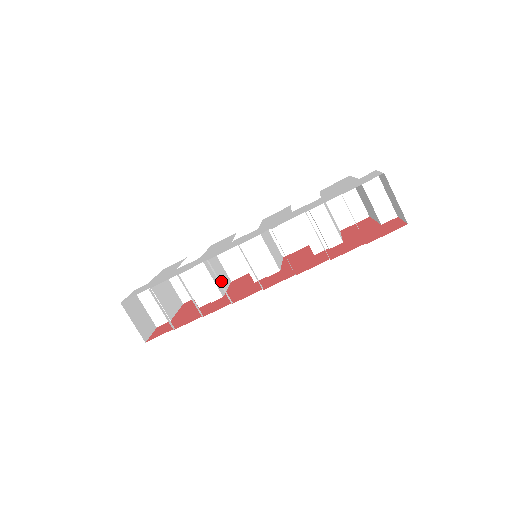
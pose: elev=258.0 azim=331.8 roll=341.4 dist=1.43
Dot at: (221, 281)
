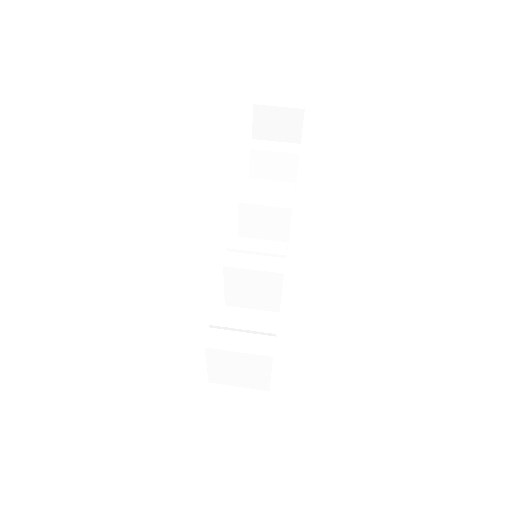
Dot at: occluded
